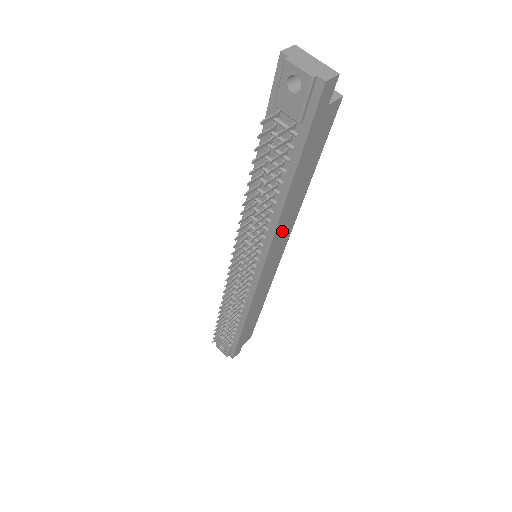
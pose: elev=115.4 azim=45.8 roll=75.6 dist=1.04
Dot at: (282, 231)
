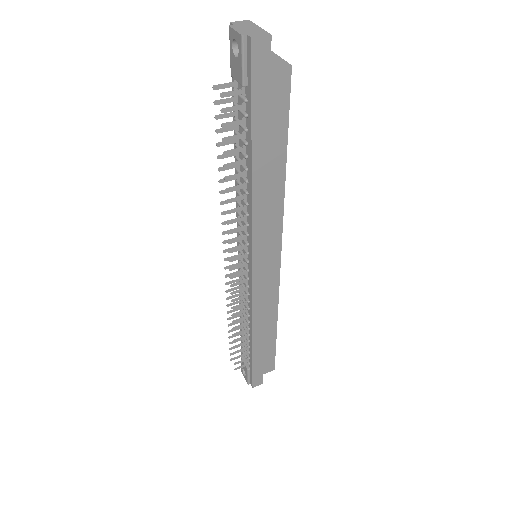
Dot at: (265, 221)
